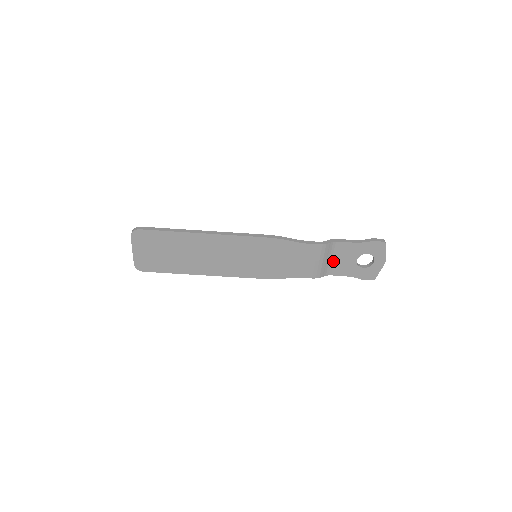
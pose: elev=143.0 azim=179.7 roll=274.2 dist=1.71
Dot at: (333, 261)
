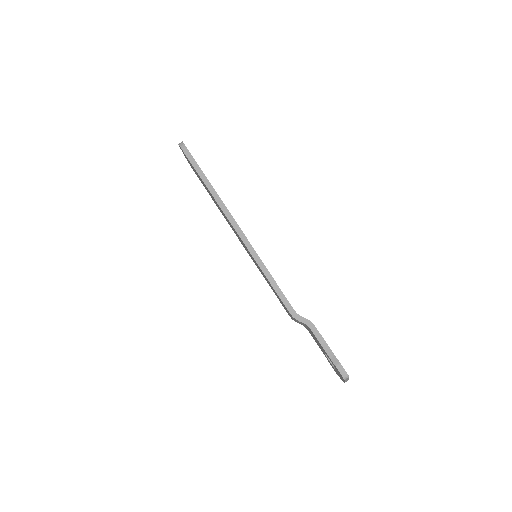
Dot at: occluded
